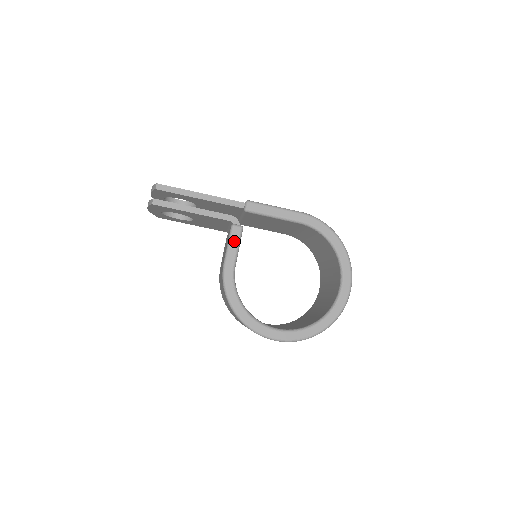
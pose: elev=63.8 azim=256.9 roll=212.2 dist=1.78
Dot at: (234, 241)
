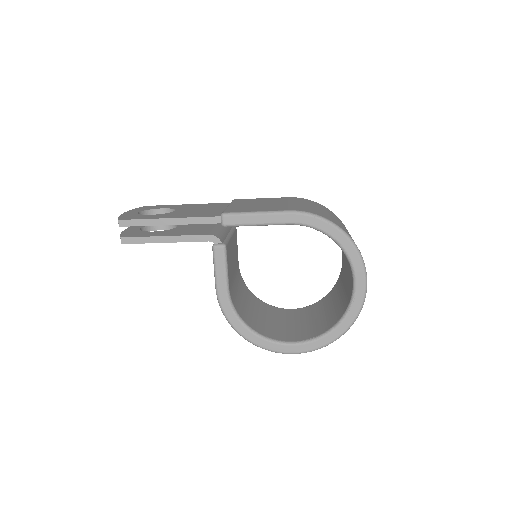
Dot at: (220, 264)
